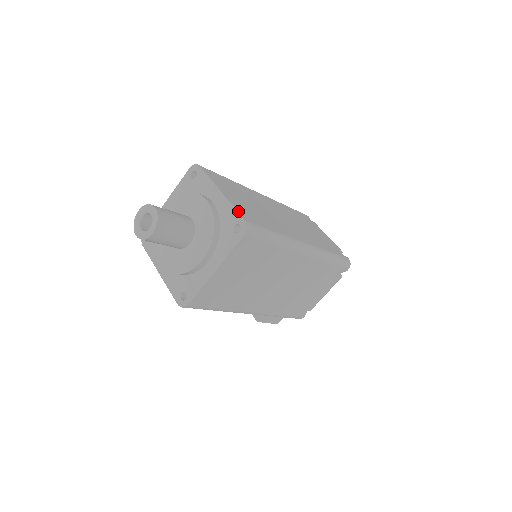
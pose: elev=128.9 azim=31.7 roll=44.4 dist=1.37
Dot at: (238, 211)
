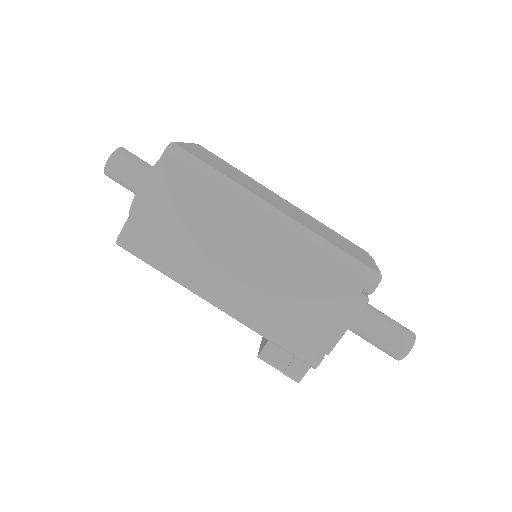
Dot at: (179, 143)
